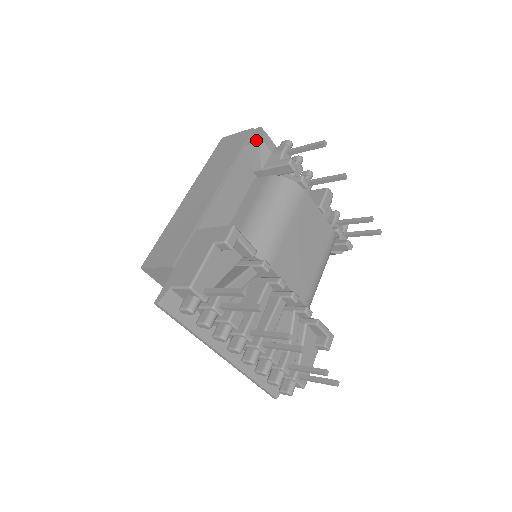
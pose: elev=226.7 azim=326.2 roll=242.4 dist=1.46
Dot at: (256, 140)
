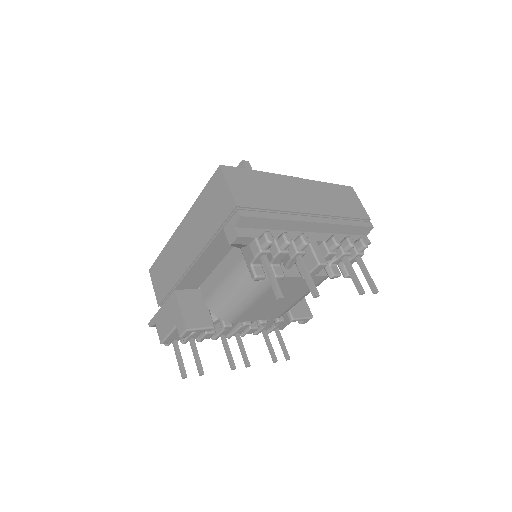
Dot at: (229, 237)
